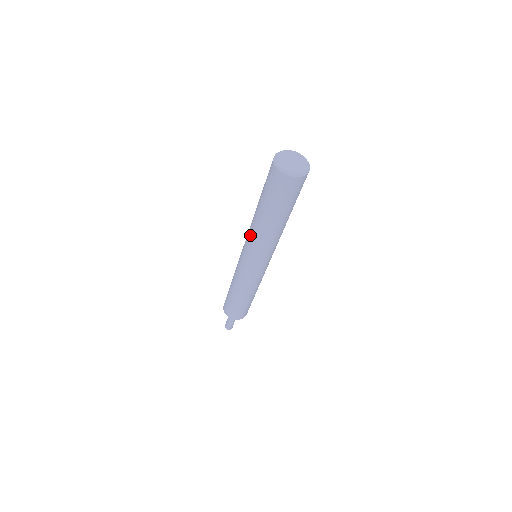
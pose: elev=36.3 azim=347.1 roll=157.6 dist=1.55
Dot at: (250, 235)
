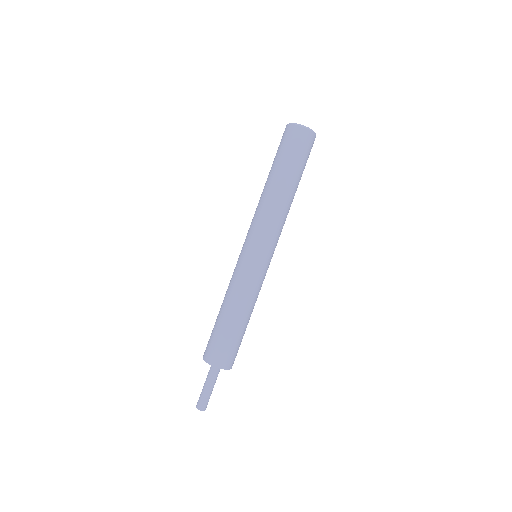
Dot at: (258, 214)
